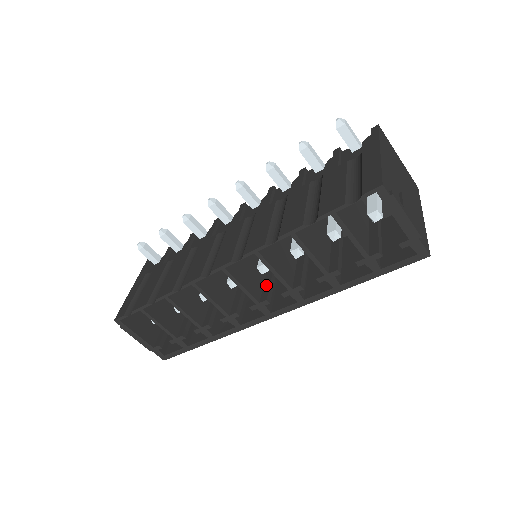
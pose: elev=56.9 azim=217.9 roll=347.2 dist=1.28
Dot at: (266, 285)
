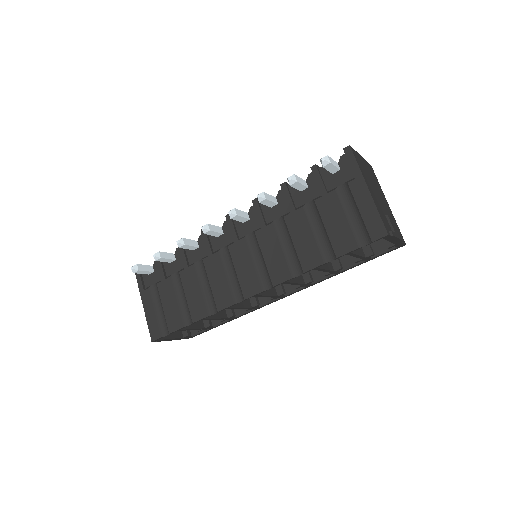
Dot at: occluded
